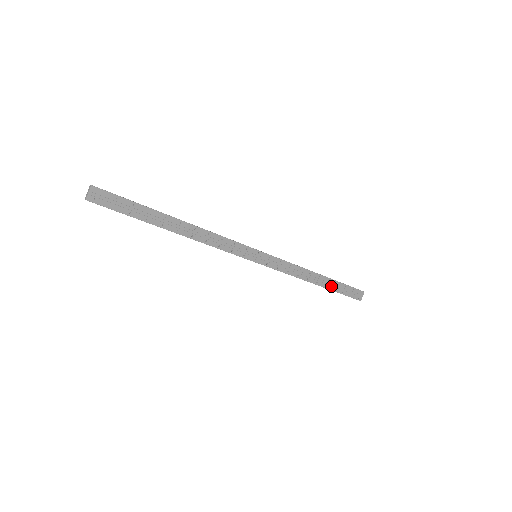
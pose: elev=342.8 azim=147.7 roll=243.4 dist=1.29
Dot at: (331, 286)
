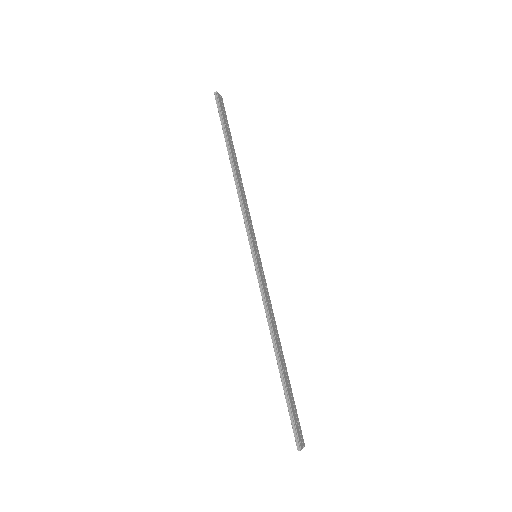
Dot at: (286, 380)
